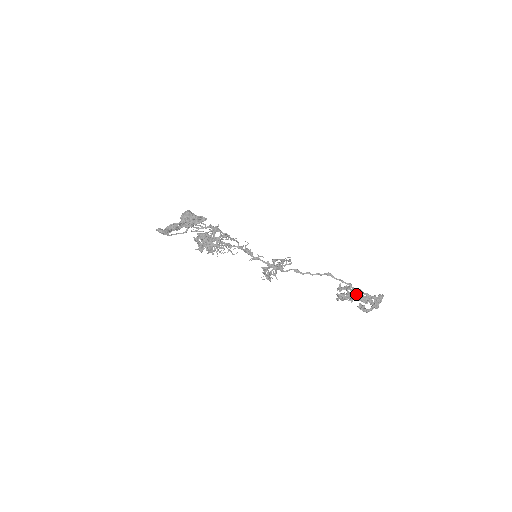
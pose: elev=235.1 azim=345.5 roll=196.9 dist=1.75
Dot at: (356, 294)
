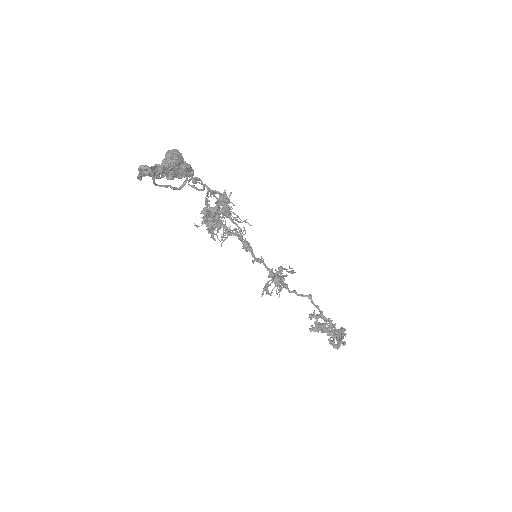
Dot at: (332, 326)
